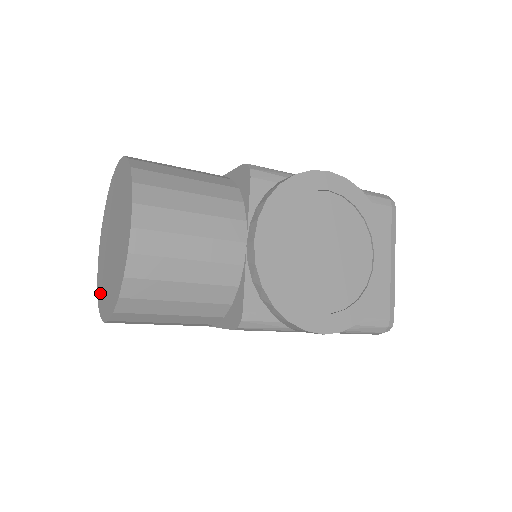
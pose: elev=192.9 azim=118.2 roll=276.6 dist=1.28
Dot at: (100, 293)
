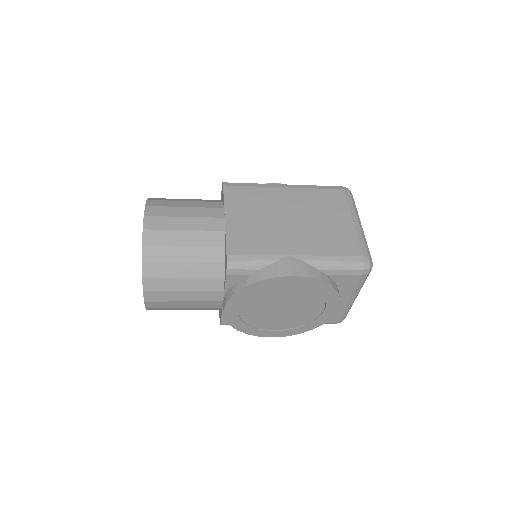
Dot at: occluded
